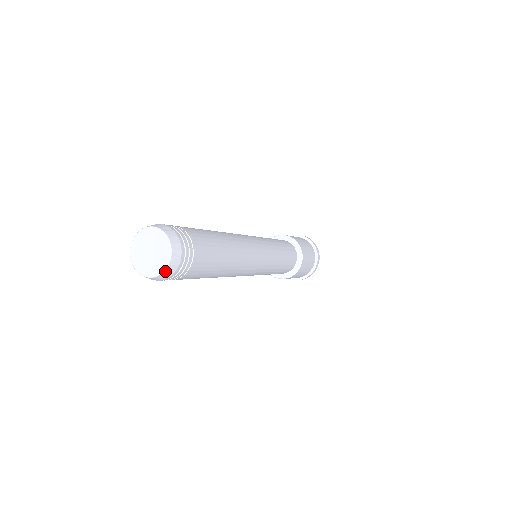
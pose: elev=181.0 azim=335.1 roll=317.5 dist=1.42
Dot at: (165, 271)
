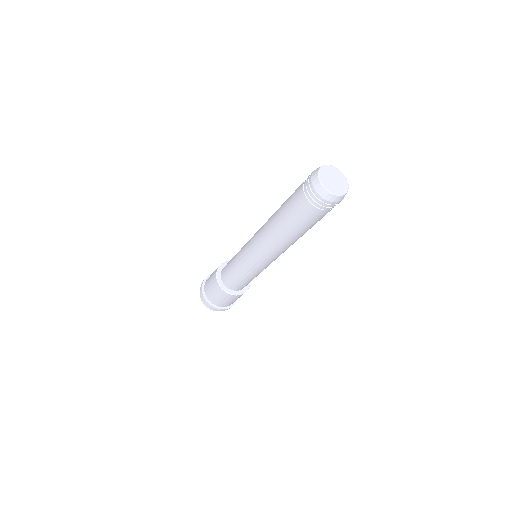
Dot at: (347, 191)
